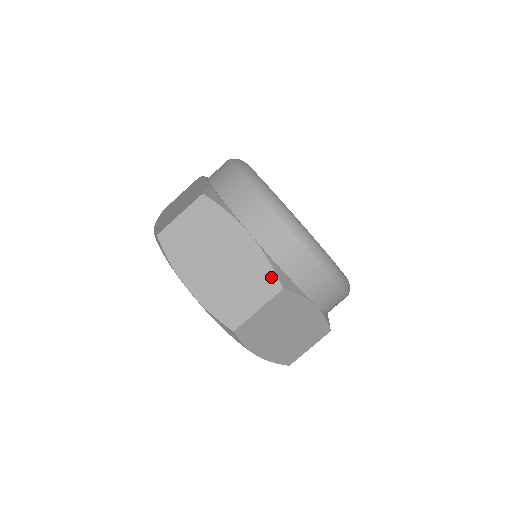
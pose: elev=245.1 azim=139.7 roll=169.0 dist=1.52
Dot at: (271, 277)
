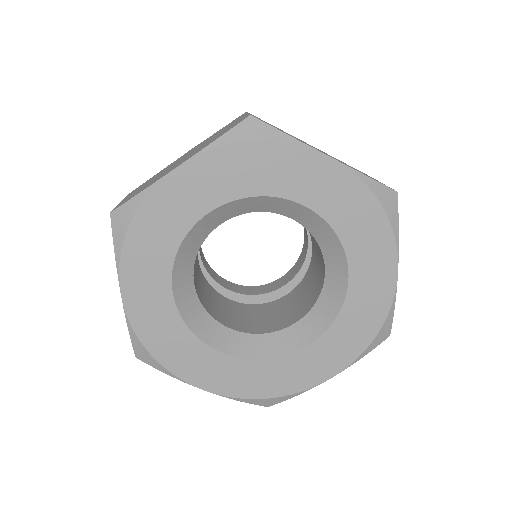
Dot at: (230, 123)
